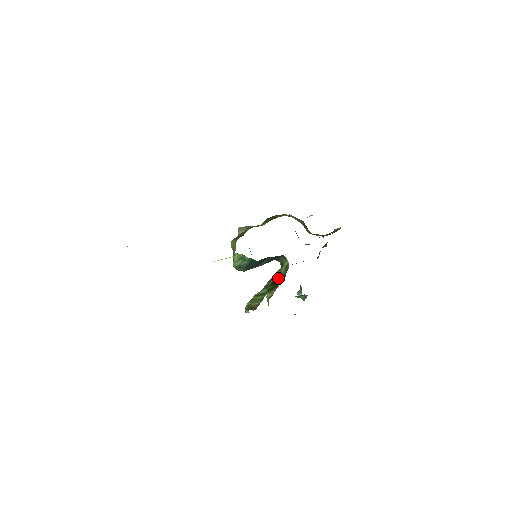
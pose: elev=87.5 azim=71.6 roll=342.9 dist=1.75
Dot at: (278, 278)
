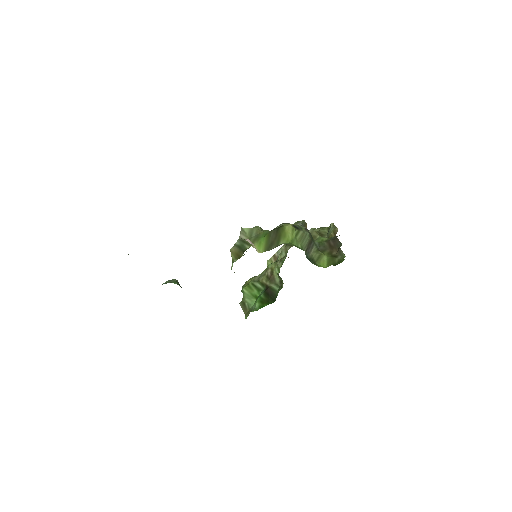
Dot at: (272, 289)
